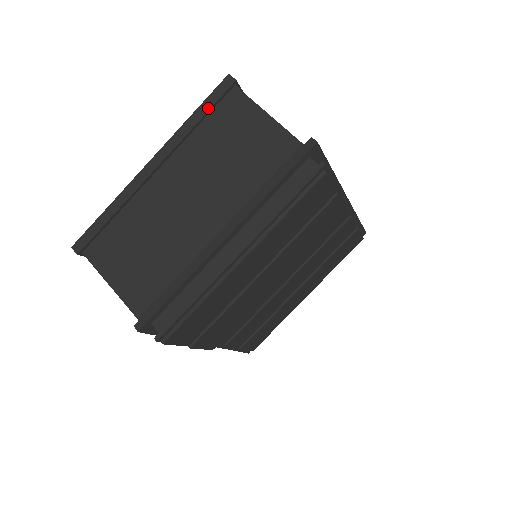
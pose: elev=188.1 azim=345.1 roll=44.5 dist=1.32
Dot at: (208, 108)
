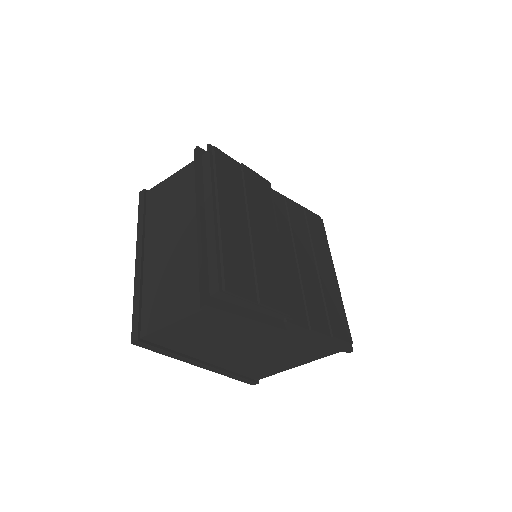
Dot at: (142, 209)
